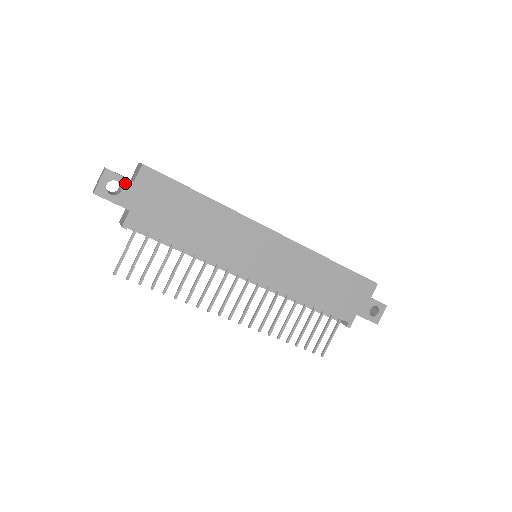
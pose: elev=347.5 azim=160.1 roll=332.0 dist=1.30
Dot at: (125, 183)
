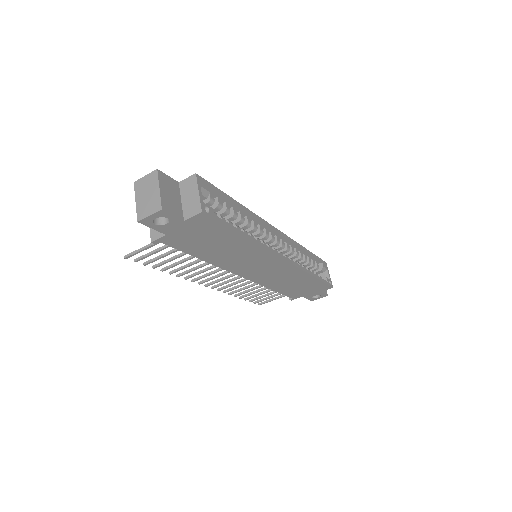
Dot at: (175, 220)
